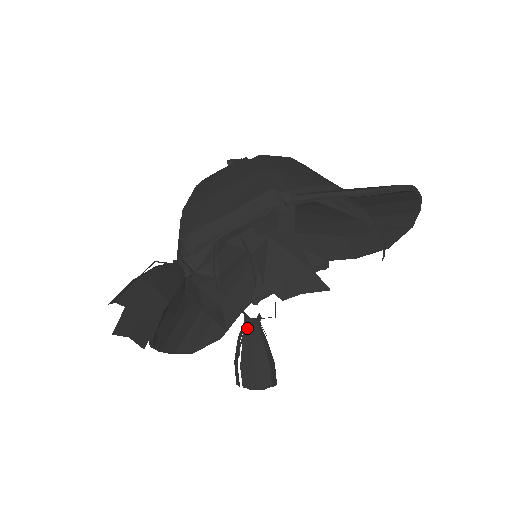
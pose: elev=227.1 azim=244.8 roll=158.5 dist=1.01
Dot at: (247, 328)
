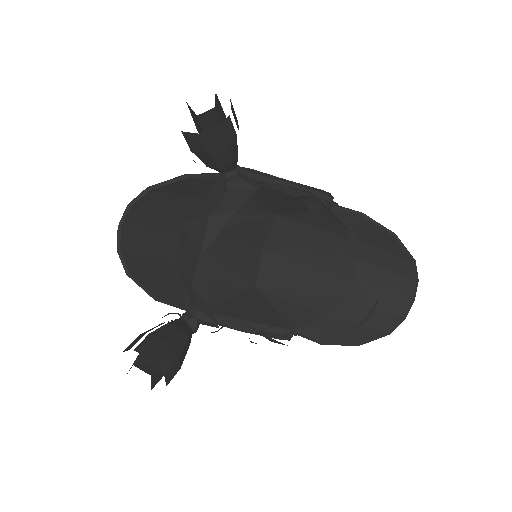
Dot at: (183, 317)
